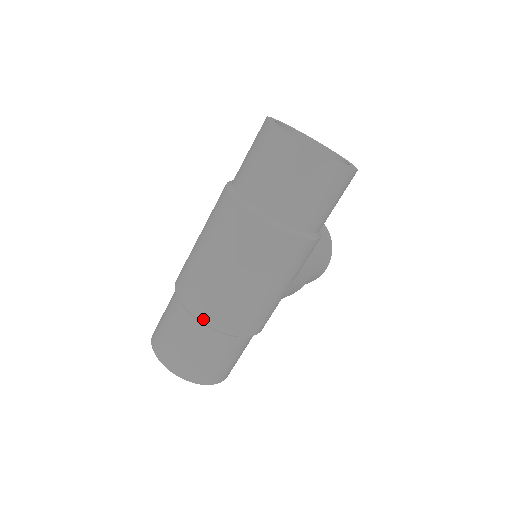
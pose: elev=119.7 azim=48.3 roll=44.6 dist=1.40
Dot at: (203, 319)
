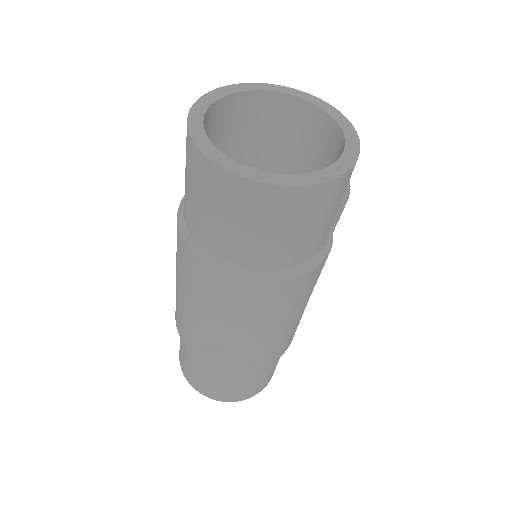
Dot at: (224, 368)
